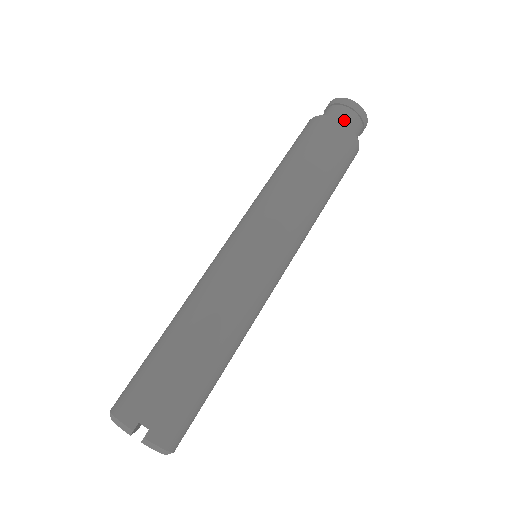
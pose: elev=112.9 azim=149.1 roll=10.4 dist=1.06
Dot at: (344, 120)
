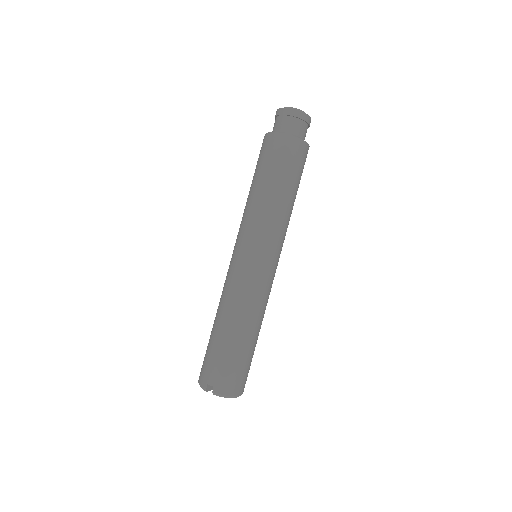
Dot at: (283, 128)
